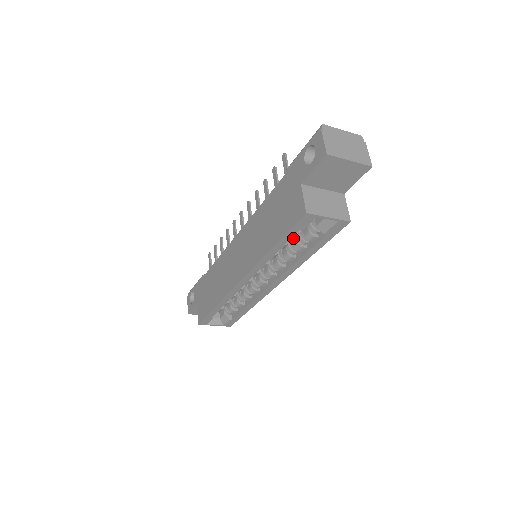
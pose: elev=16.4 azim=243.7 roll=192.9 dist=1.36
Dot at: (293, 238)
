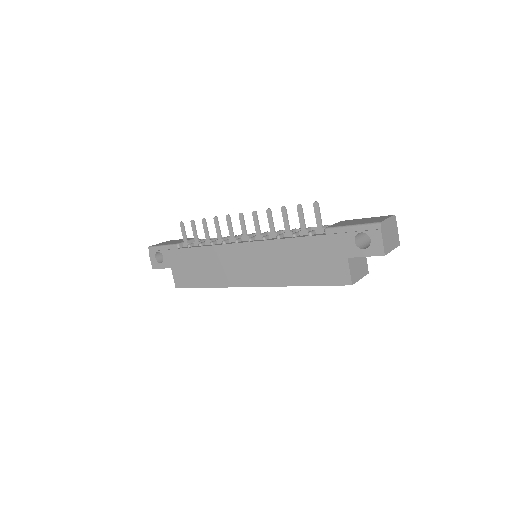
Dot at: occluded
